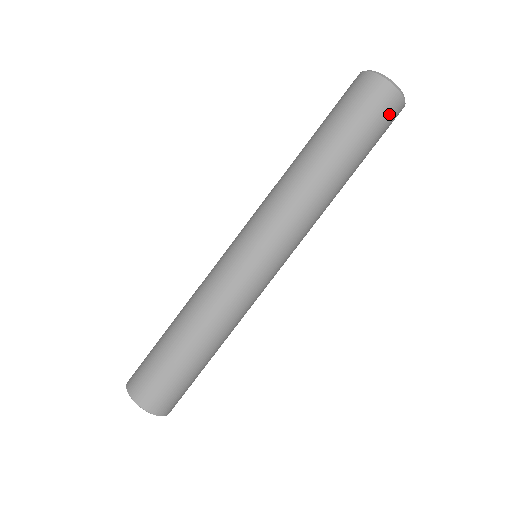
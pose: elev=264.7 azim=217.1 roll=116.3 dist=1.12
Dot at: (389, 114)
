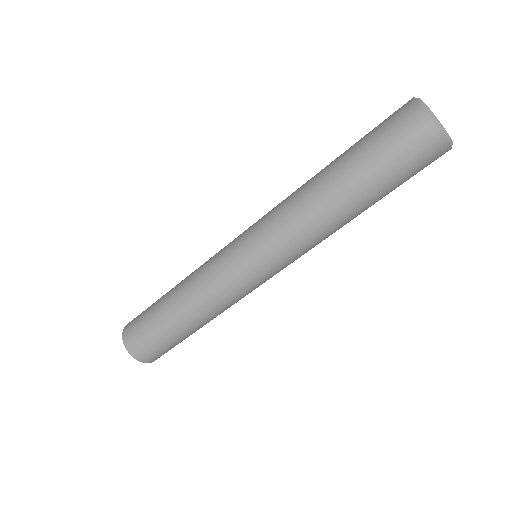
Dot at: occluded
